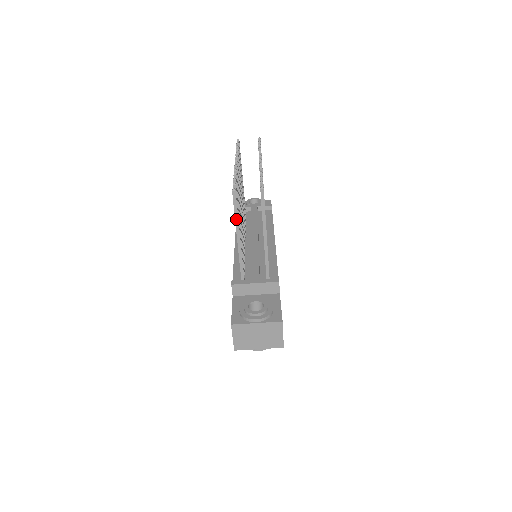
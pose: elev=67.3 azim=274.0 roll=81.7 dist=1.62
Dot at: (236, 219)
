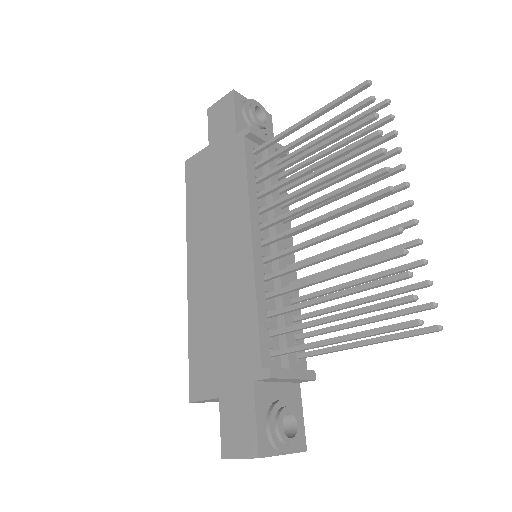
Dot at: (369, 336)
